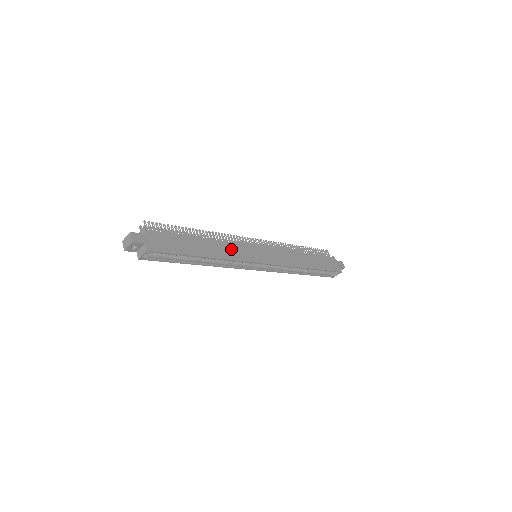
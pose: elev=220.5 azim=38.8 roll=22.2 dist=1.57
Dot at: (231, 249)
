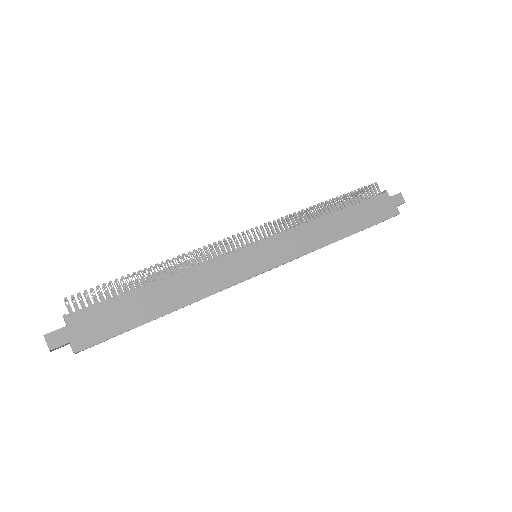
Dot at: (210, 274)
